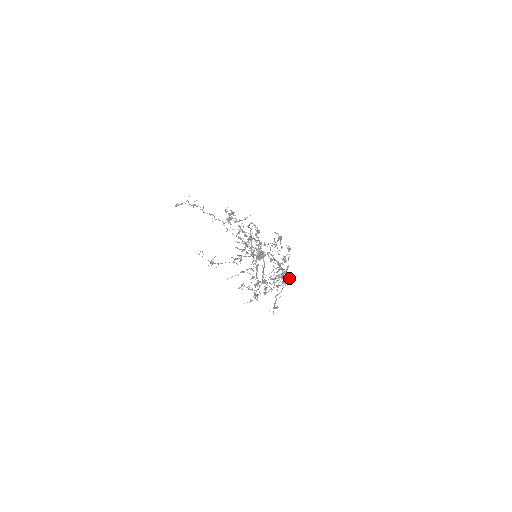
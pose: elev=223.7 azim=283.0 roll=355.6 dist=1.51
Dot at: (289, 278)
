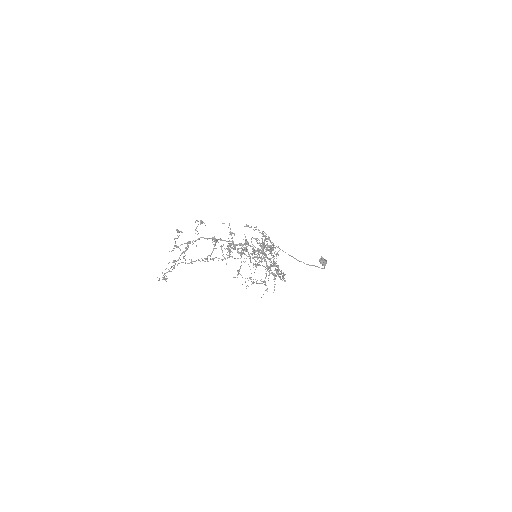
Dot at: (246, 243)
